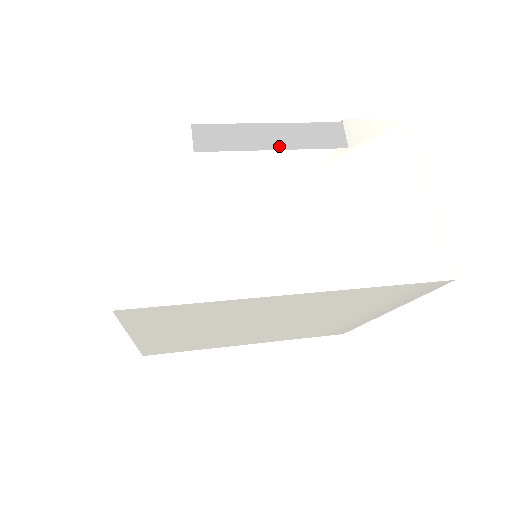
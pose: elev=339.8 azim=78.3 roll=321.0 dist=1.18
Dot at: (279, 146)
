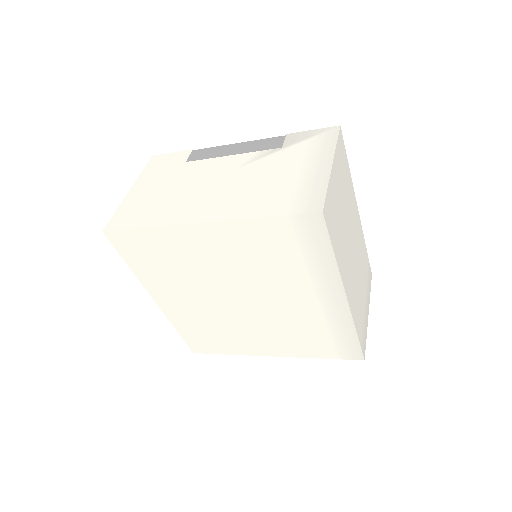
Dot at: (236, 153)
